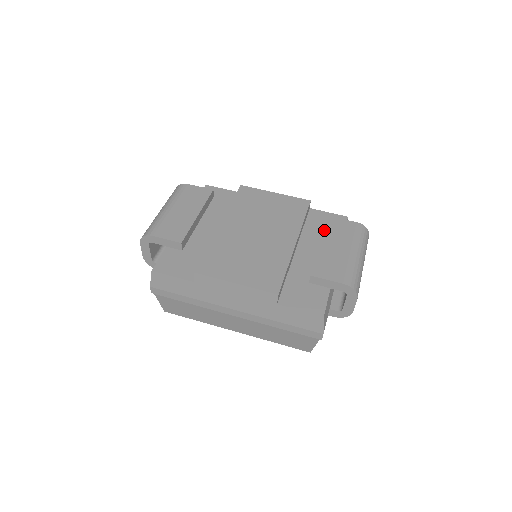
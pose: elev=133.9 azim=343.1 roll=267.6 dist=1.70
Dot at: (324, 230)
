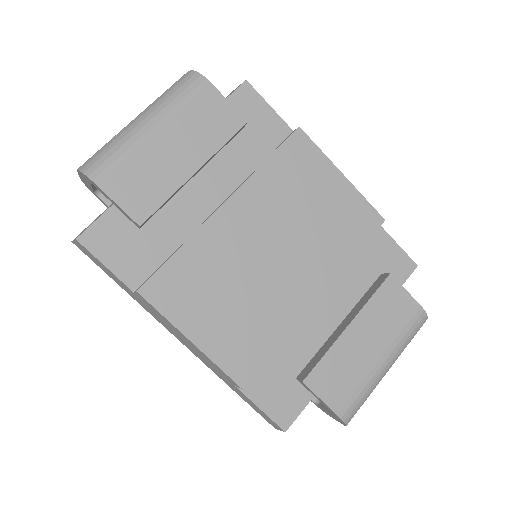
Dot at: (369, 301)
